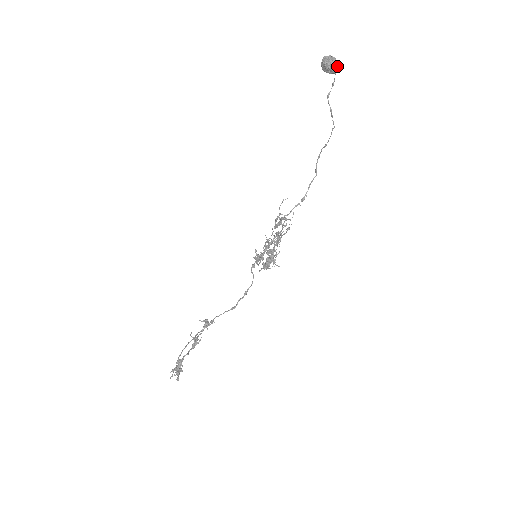
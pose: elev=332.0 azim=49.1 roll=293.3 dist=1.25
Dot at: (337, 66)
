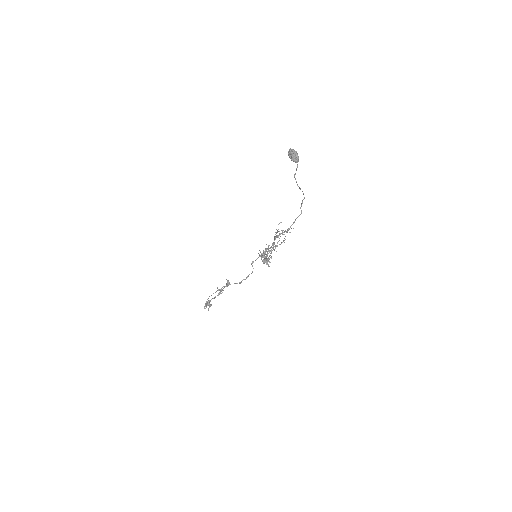
Dot at: (297, 160)
